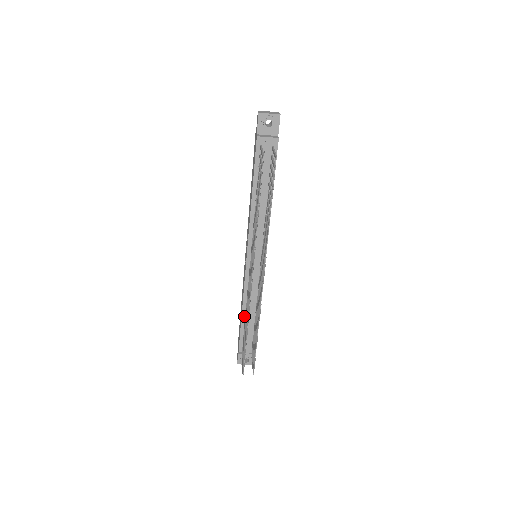
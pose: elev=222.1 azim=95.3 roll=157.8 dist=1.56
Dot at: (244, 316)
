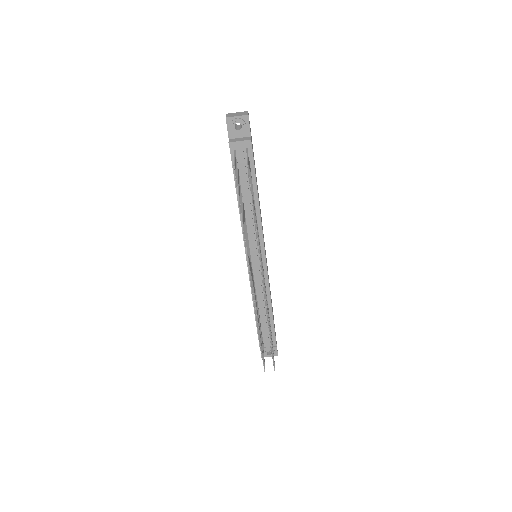
Dot at: occluded
